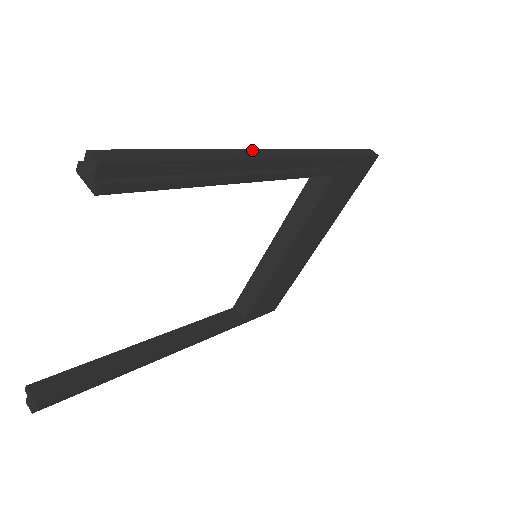
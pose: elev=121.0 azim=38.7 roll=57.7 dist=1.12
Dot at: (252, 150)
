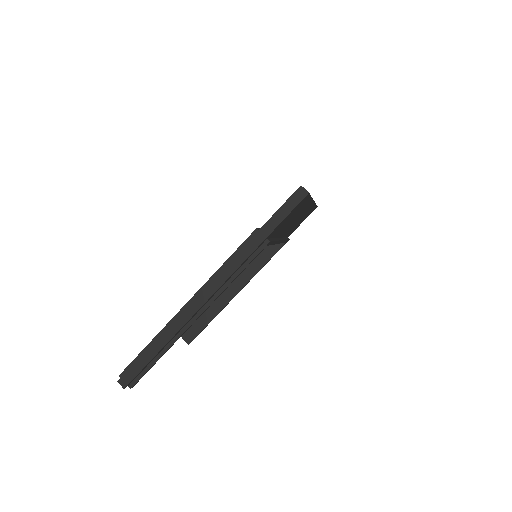
Dot at: (189, 307)
